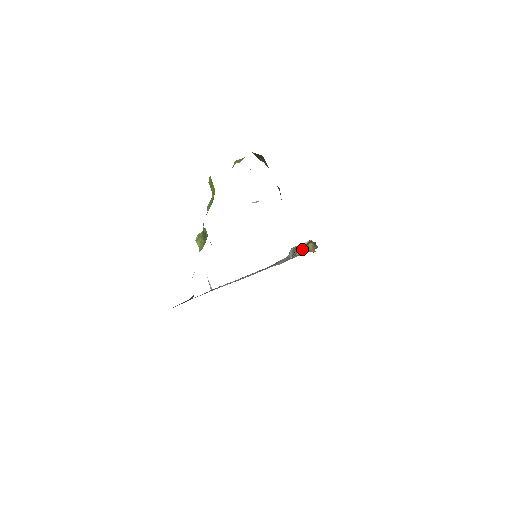
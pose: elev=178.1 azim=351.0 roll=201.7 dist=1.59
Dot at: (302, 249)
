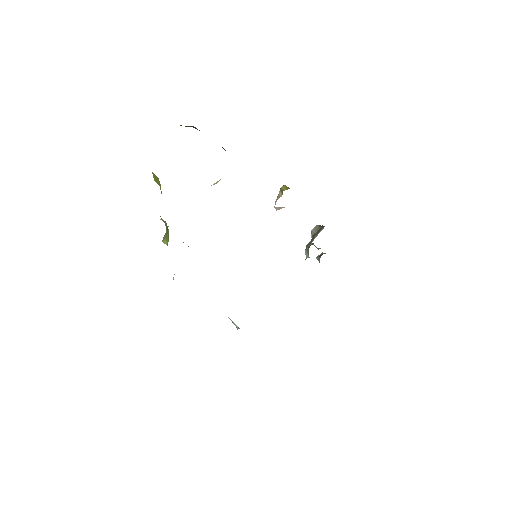
Dot at: (277, 197)
